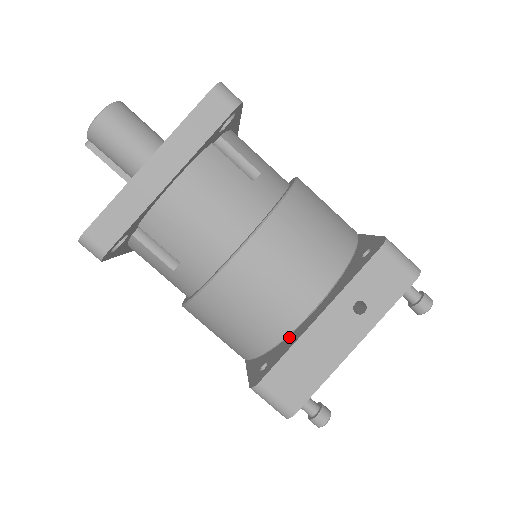
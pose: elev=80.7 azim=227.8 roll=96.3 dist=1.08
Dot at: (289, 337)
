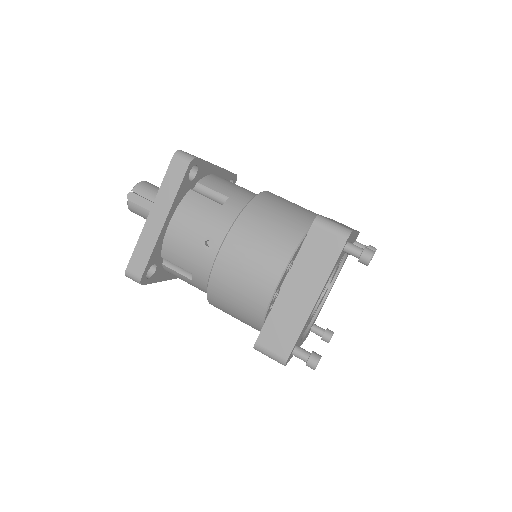
Dot at: occluded
